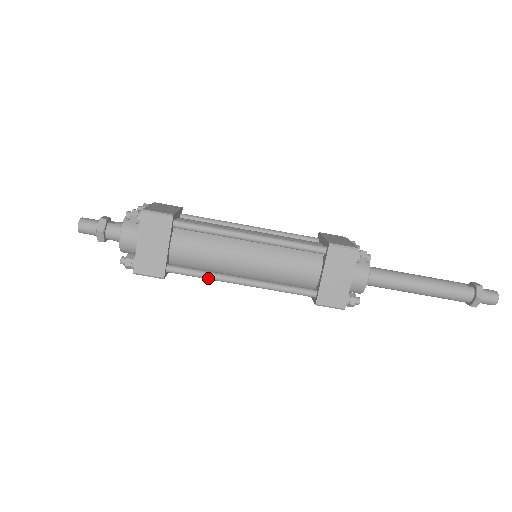
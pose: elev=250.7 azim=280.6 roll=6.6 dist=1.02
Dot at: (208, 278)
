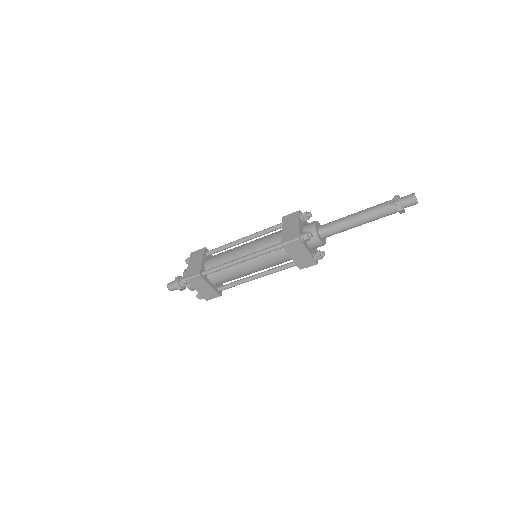
Dot at: occluded
